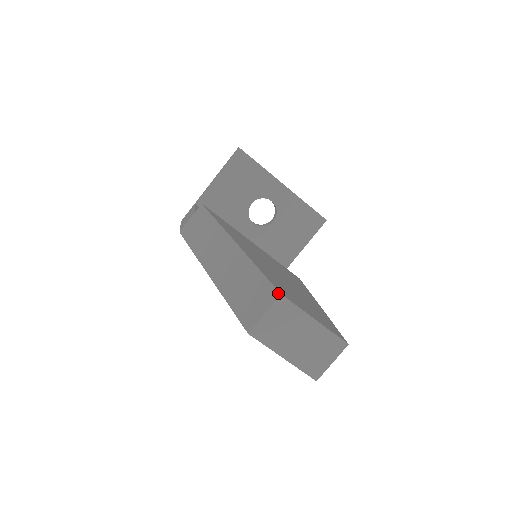
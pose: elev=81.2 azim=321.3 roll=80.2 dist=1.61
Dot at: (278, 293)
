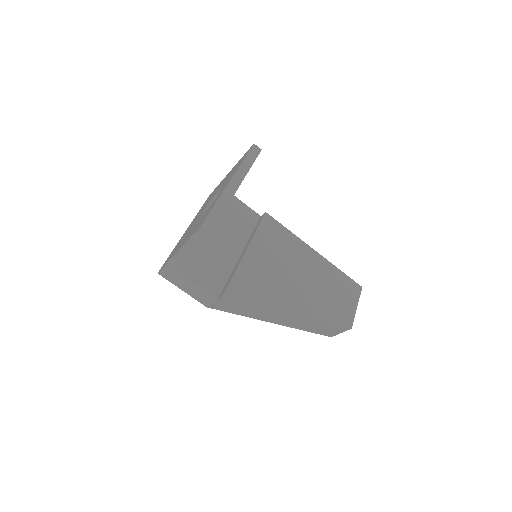
Dot at: (349, 329)
